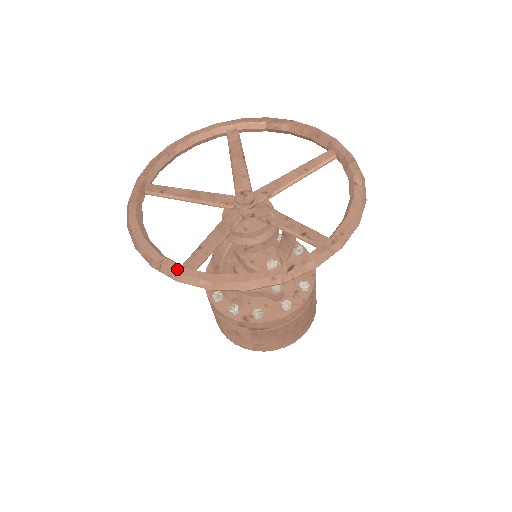
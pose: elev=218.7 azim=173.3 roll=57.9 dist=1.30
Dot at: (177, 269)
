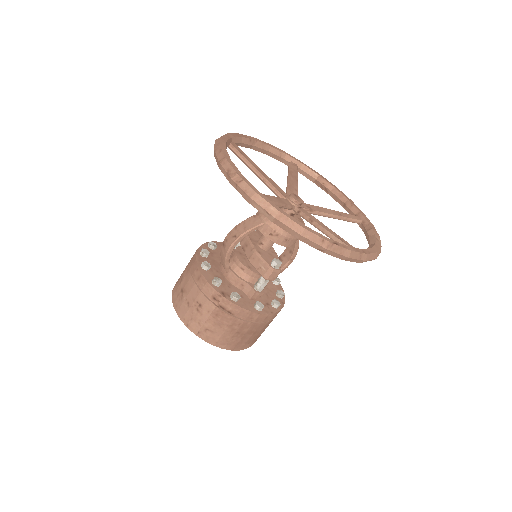
Dot at: (255, 189)
